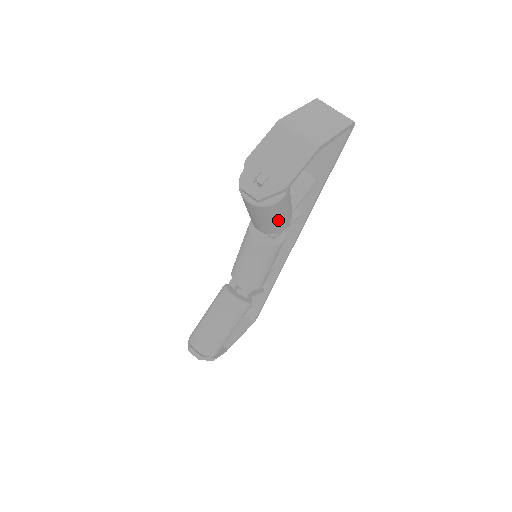
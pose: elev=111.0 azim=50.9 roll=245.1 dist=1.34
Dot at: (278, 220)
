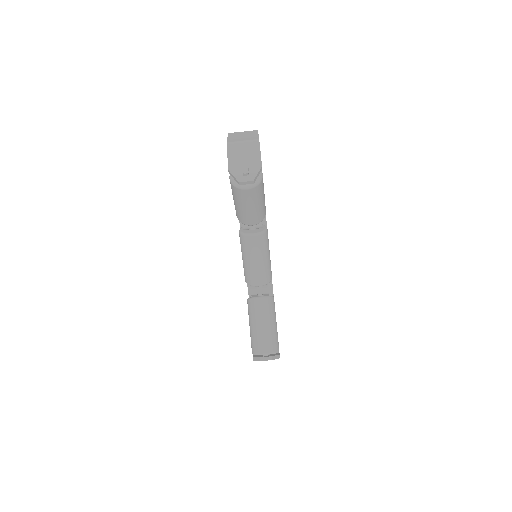
Dot at: (263, 201)
